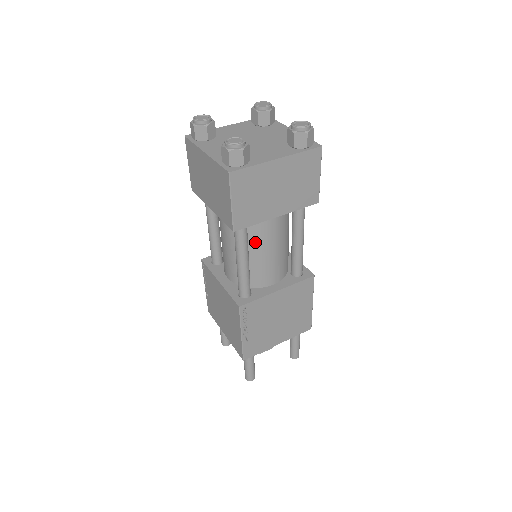
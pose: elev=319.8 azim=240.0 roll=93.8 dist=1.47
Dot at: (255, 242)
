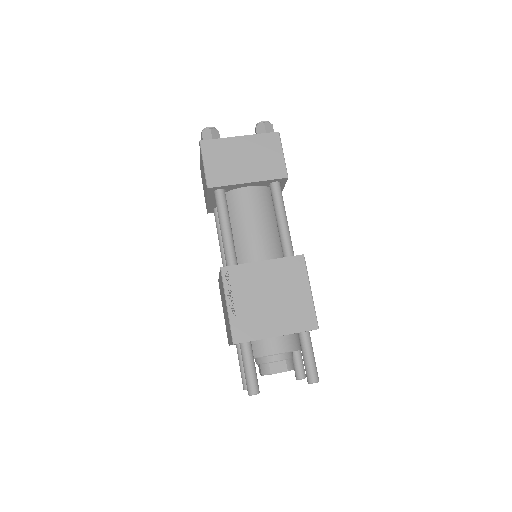
Dot at: (237, 215)
